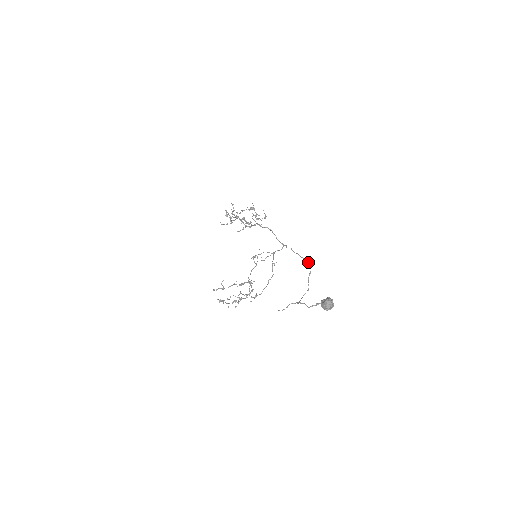
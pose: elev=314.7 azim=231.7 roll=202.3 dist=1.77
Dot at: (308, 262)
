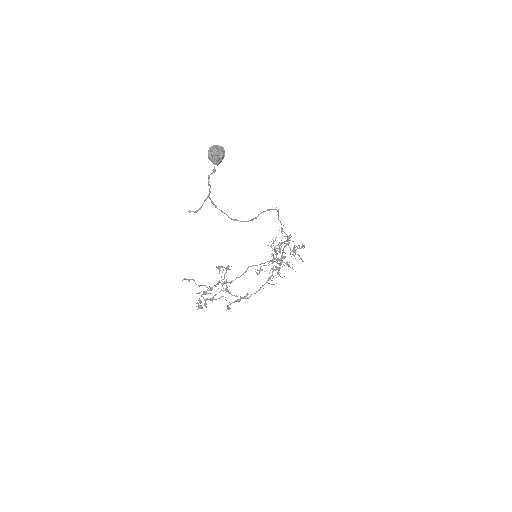
Dot at: (278, 211)
